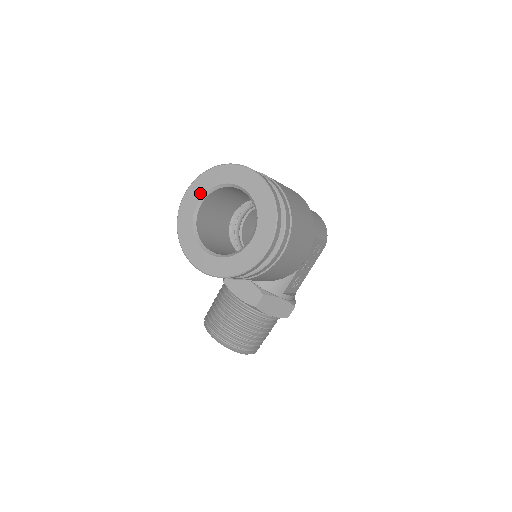
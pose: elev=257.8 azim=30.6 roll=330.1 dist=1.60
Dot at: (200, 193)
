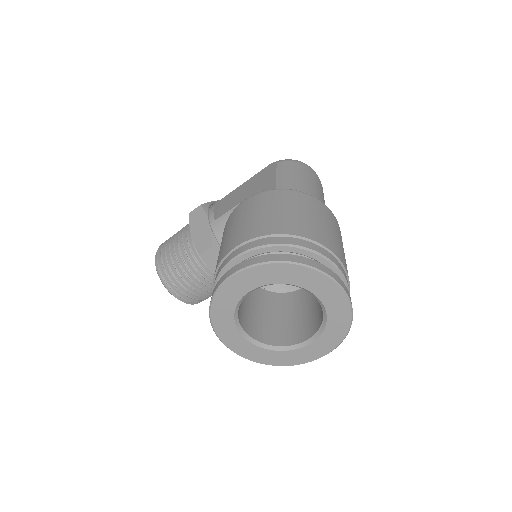
Dot at: (257, 283)
